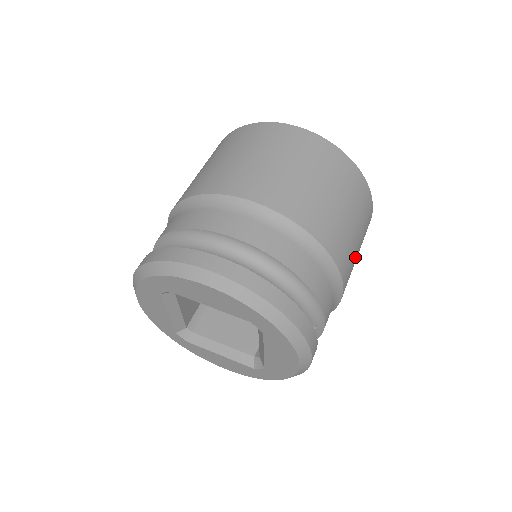
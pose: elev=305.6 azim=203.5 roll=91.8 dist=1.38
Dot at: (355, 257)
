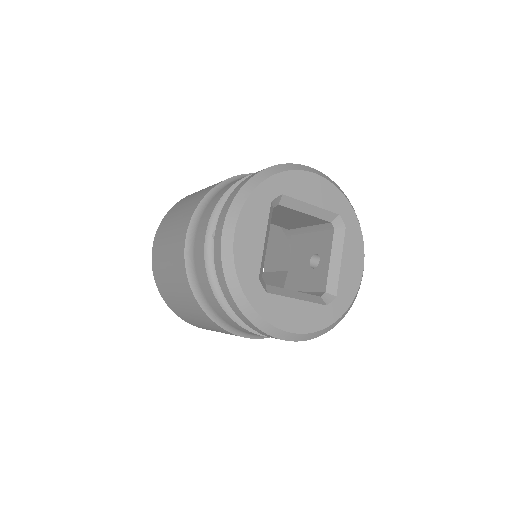
Dot at: occluded
